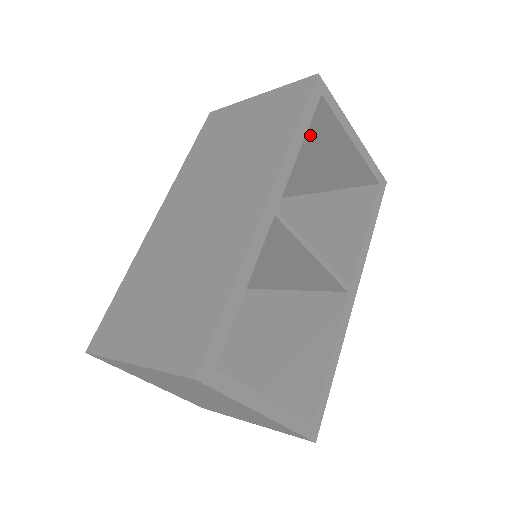
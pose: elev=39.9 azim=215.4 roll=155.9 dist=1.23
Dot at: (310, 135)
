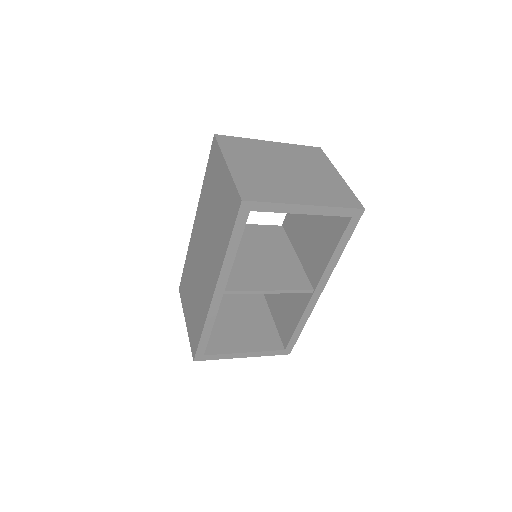
Dot at: occluded
